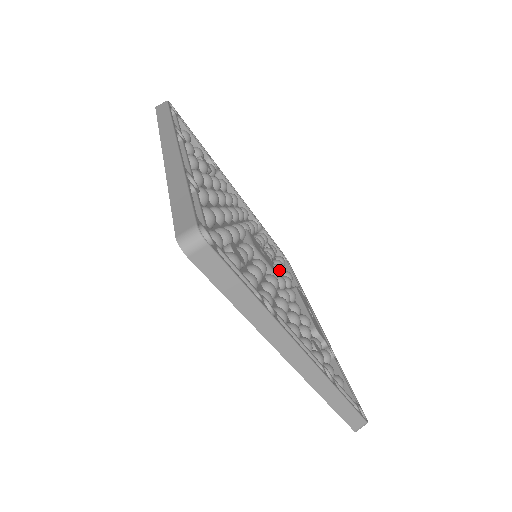
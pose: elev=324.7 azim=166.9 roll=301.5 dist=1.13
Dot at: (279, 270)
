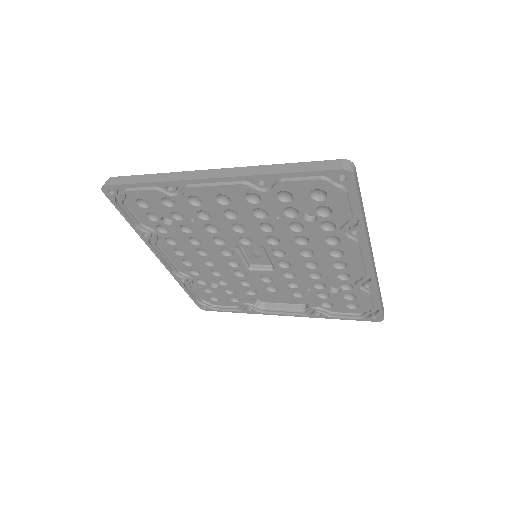
Dot at: occluded
